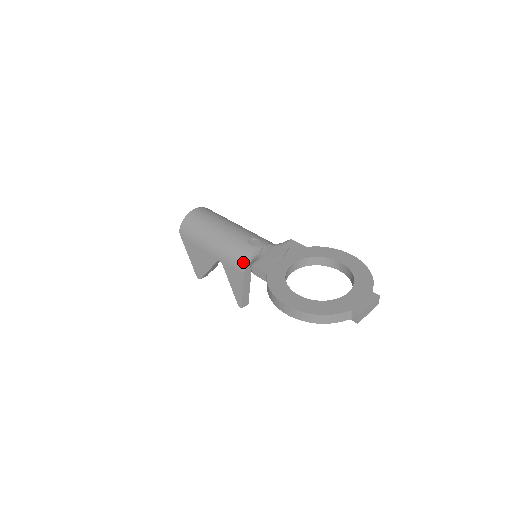
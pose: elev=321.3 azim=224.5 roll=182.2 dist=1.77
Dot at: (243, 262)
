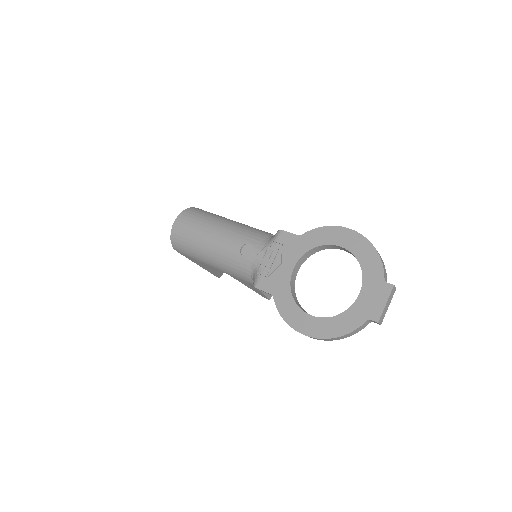
Dot at: (246, 276)
